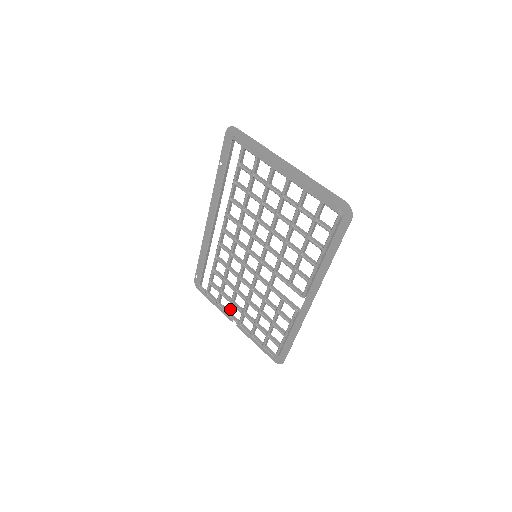
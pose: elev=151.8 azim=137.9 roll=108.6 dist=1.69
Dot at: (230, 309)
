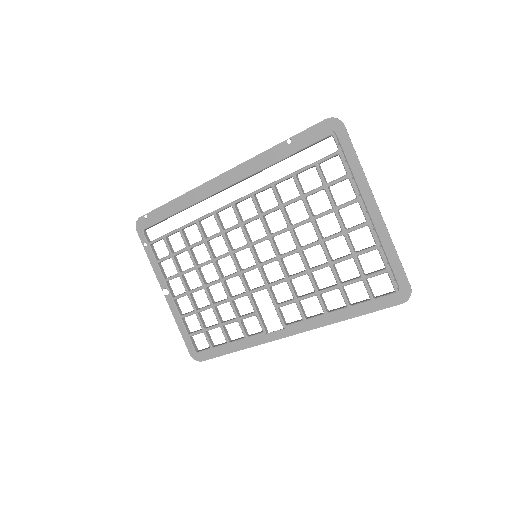
Dot at: (172, 278)
